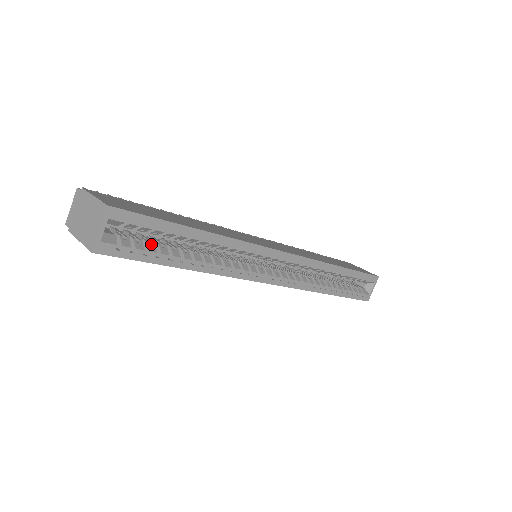
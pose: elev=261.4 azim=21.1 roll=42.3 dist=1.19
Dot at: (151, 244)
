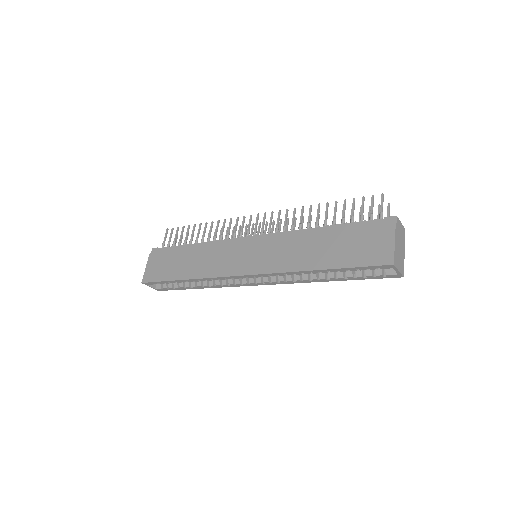
Dot at: (176, 282)
